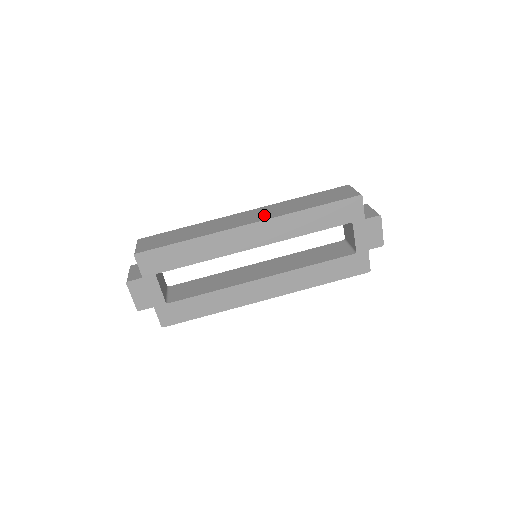
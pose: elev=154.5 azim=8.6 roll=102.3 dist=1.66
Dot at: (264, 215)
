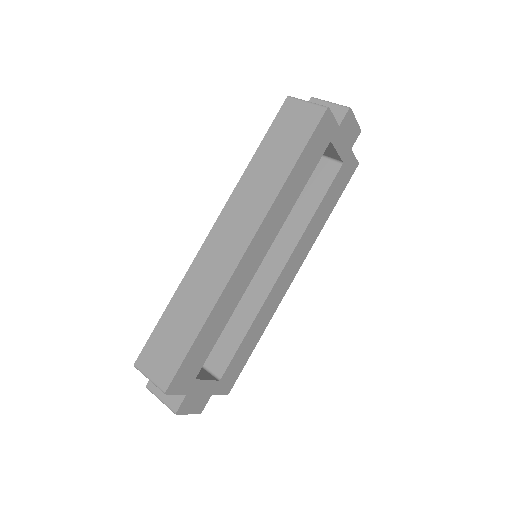
Dot at: (247, 221)
